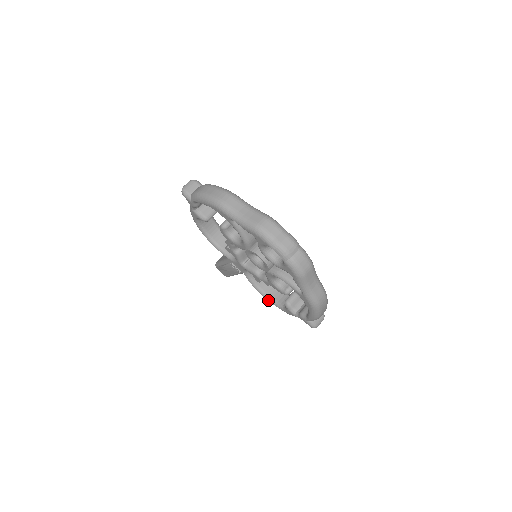
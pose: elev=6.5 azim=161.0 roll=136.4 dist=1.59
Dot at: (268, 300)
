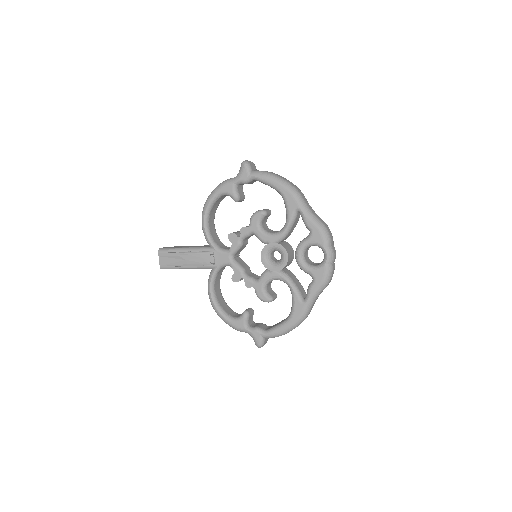
Dot at: (216, 306)
